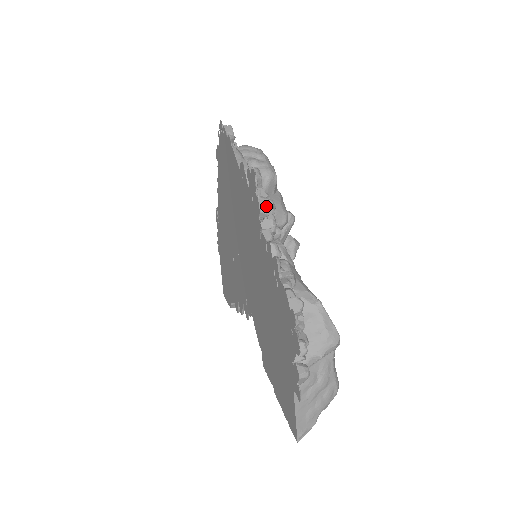
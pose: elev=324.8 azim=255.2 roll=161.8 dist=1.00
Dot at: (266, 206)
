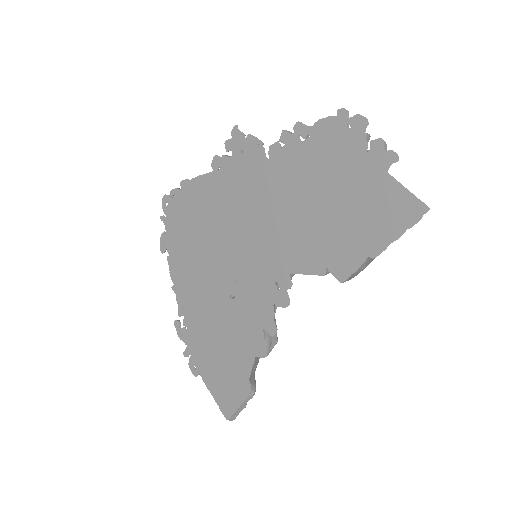
Dot at: (258, 139)
